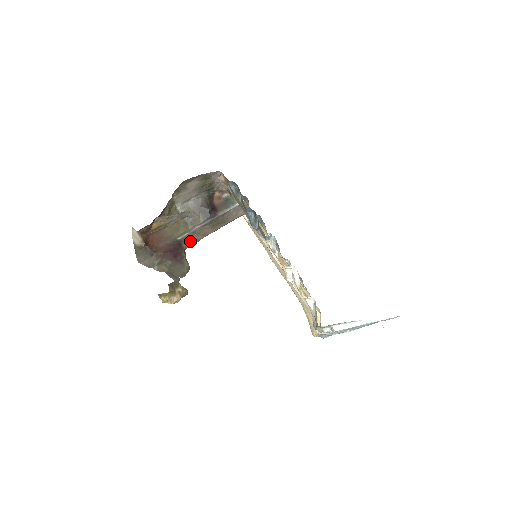
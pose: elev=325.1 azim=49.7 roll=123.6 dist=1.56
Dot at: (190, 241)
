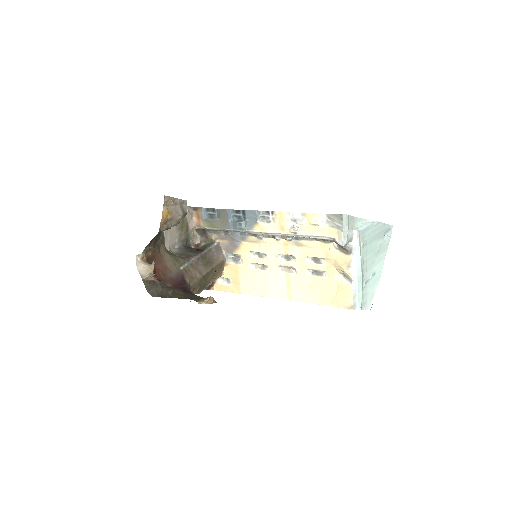
Dot at: (191, 277)
